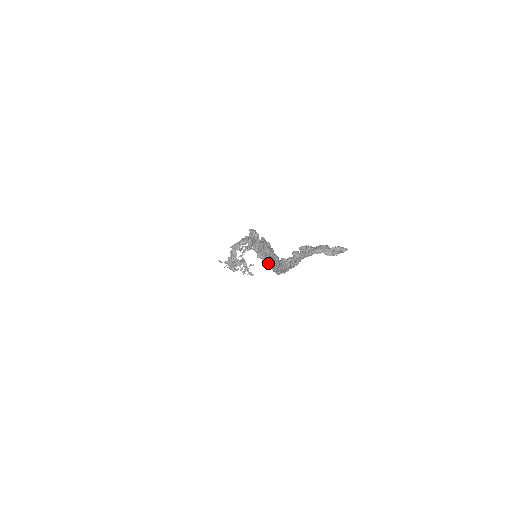
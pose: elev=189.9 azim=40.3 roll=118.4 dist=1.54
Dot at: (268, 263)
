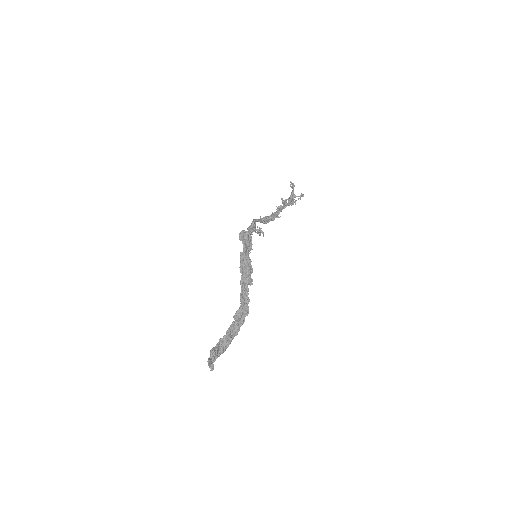
Dot at: (244, 298)
